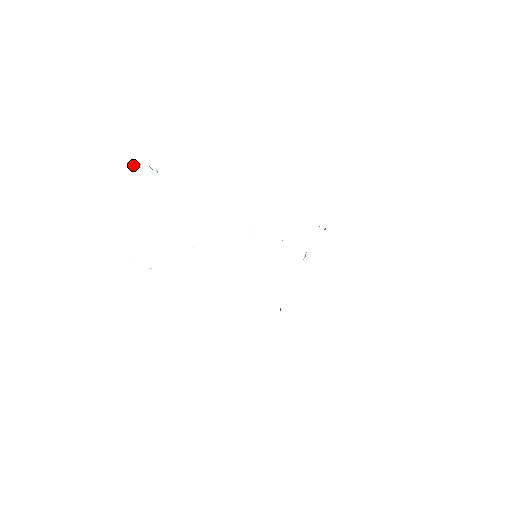
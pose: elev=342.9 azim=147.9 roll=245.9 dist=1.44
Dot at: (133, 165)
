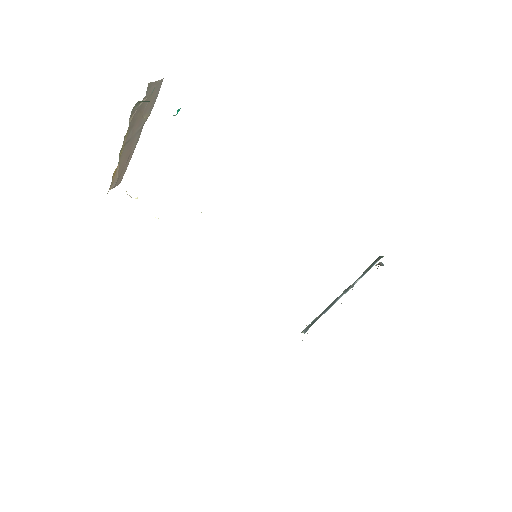
Dot at: occluded
